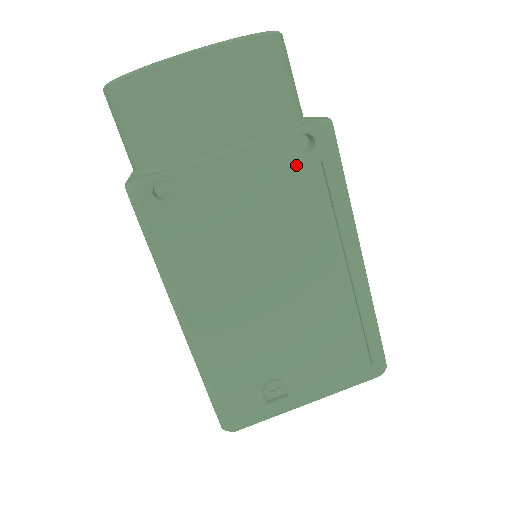
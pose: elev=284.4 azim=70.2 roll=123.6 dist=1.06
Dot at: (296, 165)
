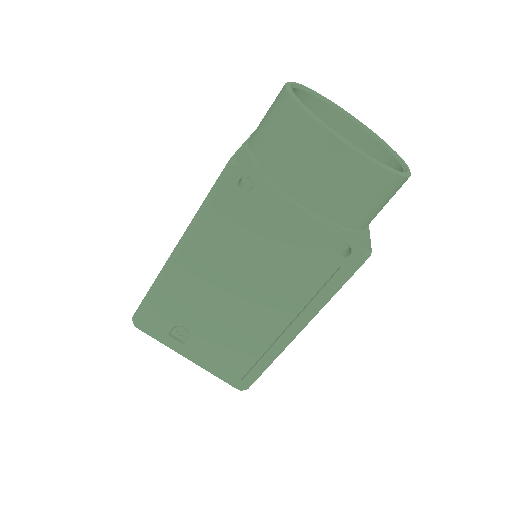
Dot at: (325, 254)
